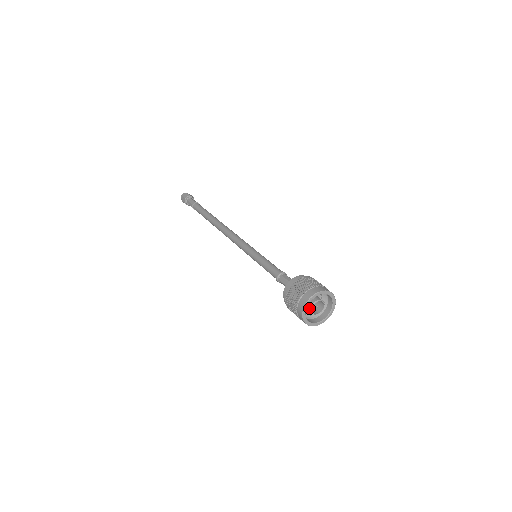
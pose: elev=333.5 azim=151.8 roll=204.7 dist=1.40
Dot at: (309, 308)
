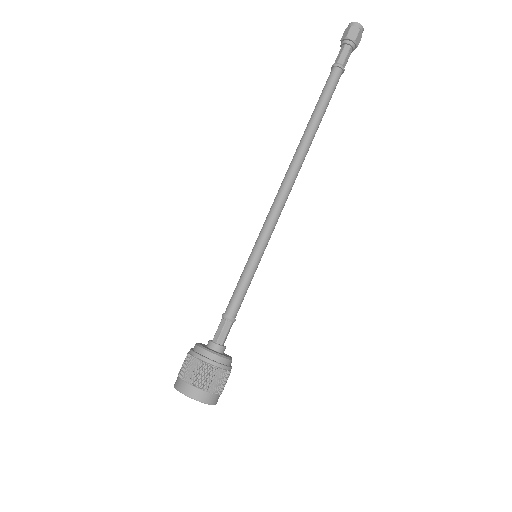
Dot at: occluded
